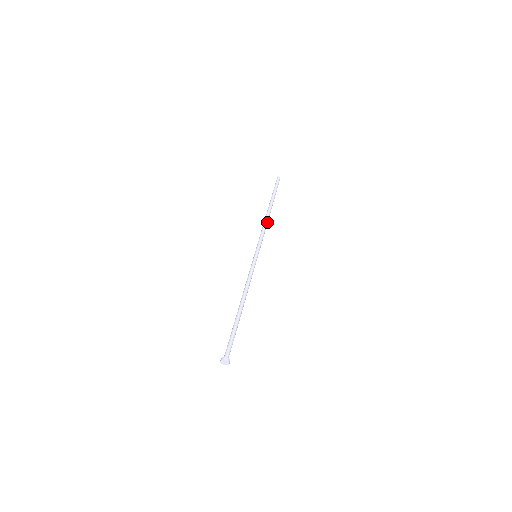
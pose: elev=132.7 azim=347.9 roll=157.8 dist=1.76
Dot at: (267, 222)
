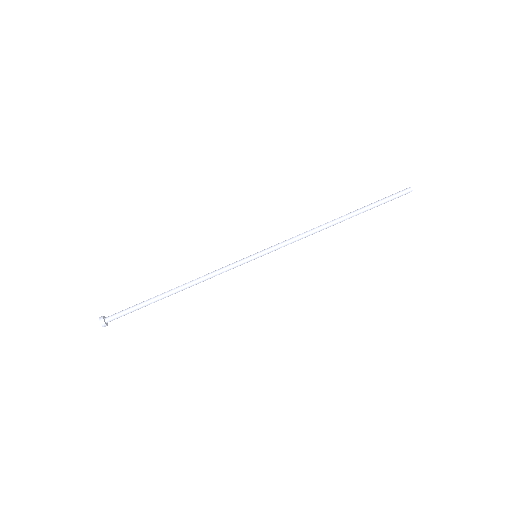
Dot at: occluded
